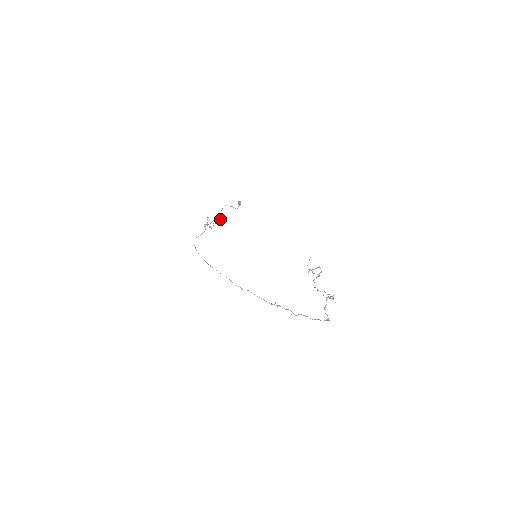
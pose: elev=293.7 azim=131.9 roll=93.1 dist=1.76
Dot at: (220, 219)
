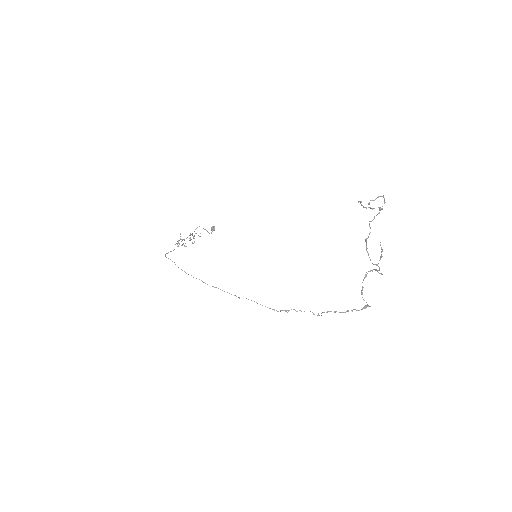
Dot at: occluded
